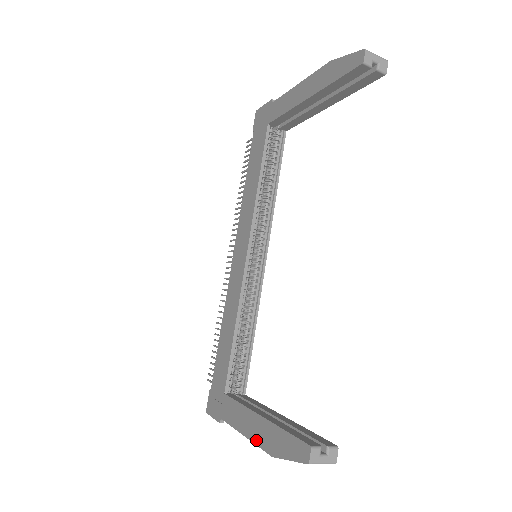
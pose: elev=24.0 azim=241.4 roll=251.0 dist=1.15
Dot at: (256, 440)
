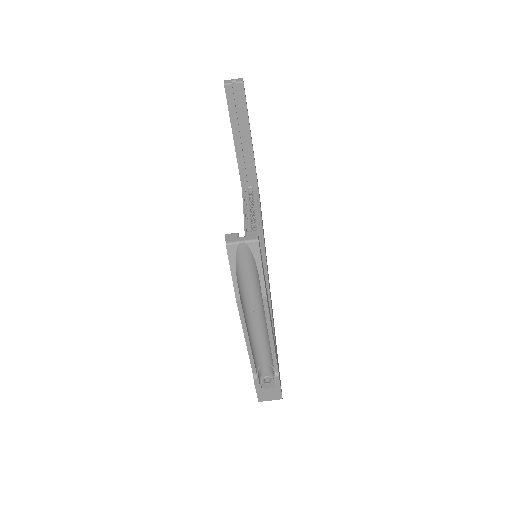
Dot at: (241, 320)
